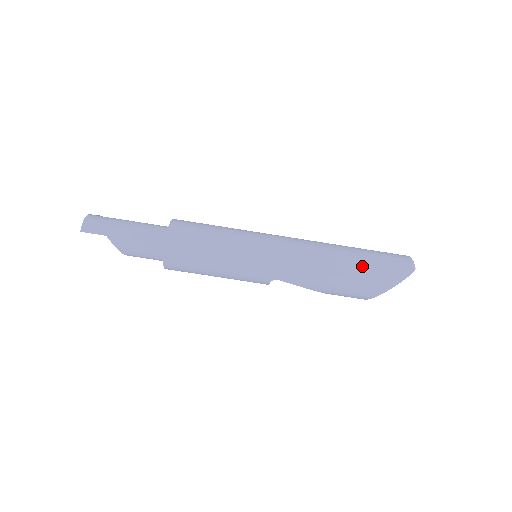
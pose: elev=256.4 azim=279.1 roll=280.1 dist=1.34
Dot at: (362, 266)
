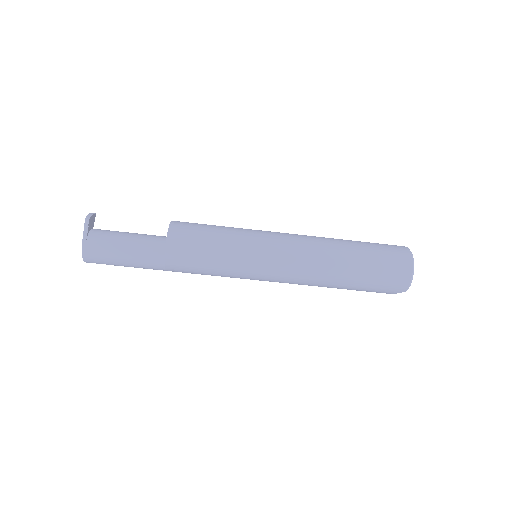
Dot at: (355, 288)
